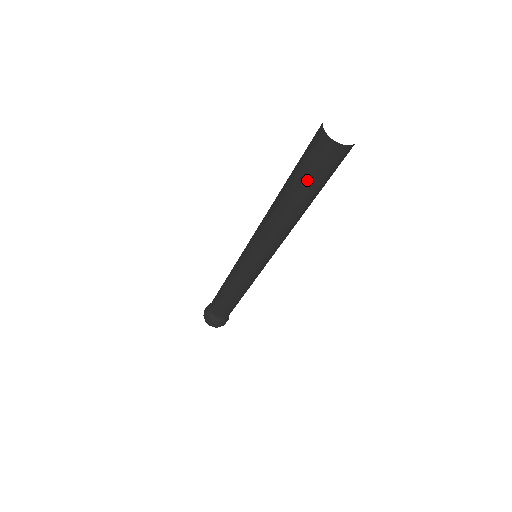
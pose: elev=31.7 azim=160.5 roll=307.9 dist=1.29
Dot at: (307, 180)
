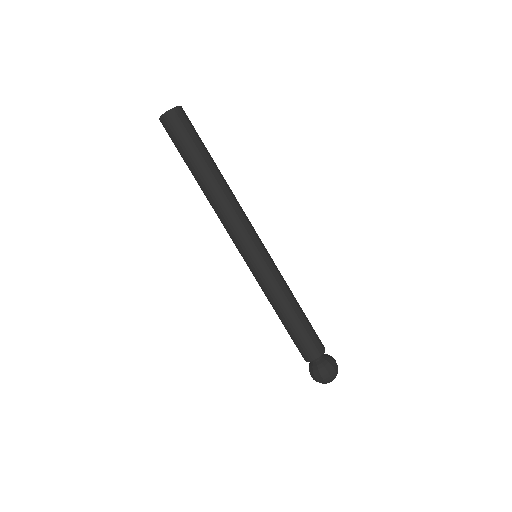
Dot at: (181, 155)
